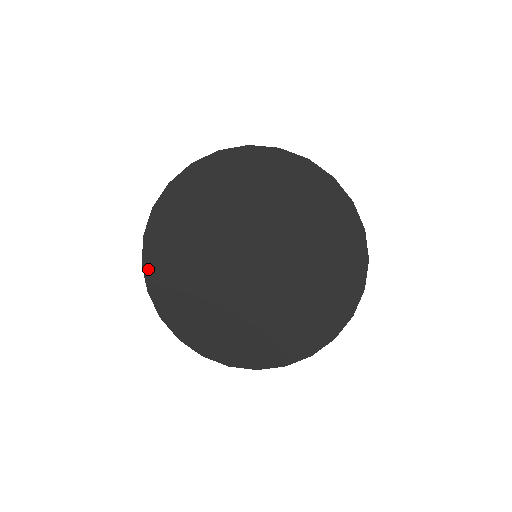
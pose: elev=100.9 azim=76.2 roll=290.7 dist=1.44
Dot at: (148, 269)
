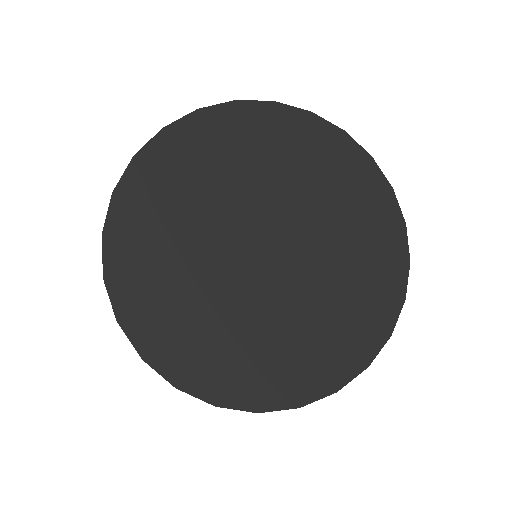
Dot at: (129, 324)
